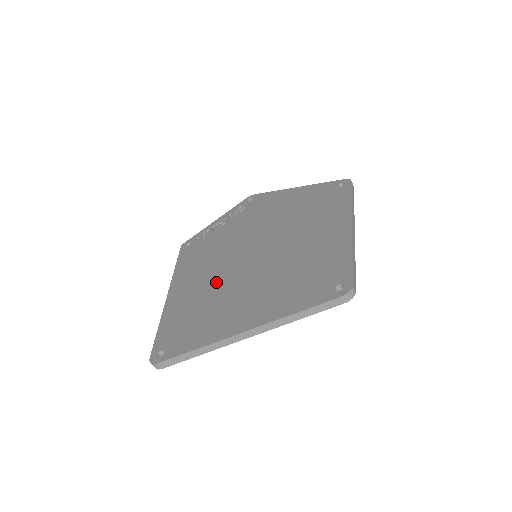
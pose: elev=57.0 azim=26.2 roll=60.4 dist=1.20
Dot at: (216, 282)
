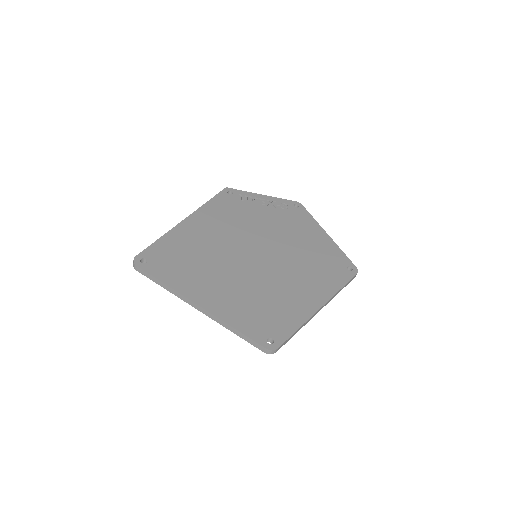
Dot at: (217, 248)
